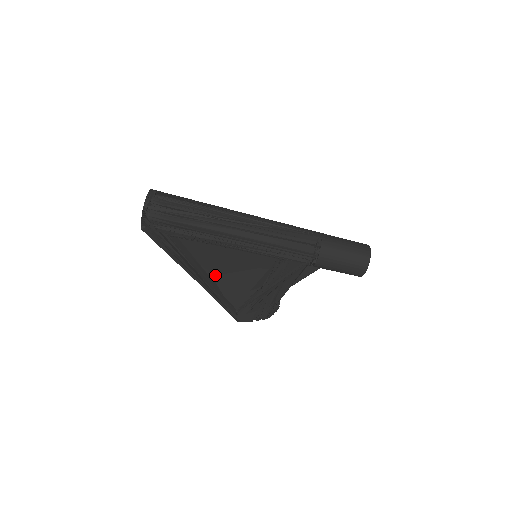
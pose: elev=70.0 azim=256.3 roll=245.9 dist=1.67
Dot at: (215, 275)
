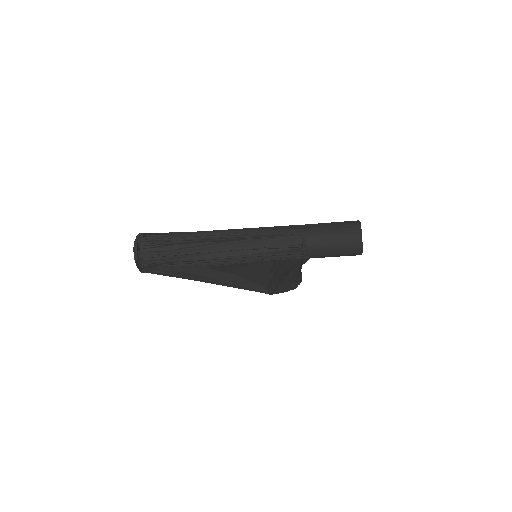
Dot at: (232, 270)
